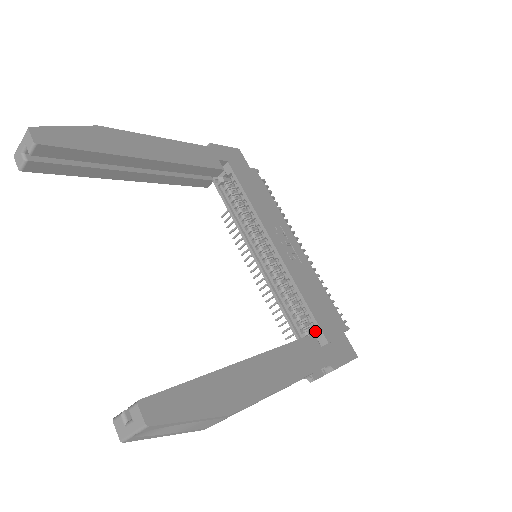
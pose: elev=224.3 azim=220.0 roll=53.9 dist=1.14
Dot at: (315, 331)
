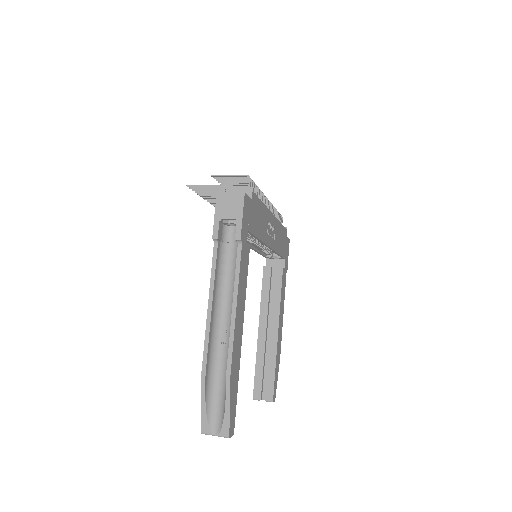
Dot at: occluded
